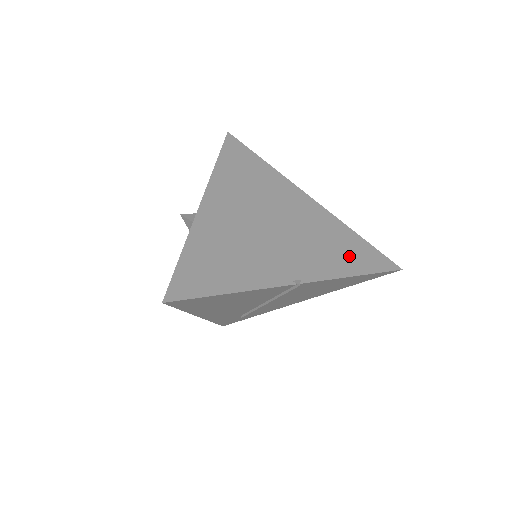
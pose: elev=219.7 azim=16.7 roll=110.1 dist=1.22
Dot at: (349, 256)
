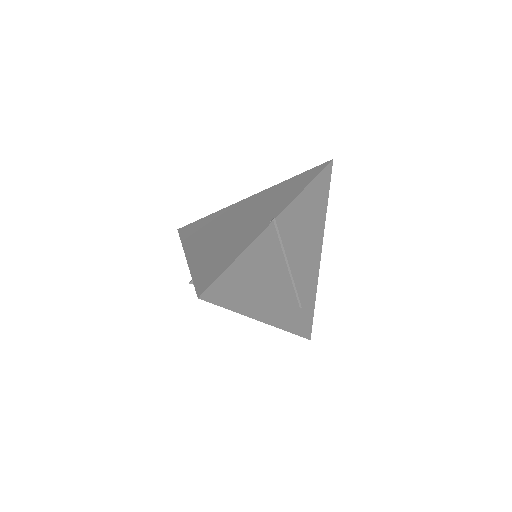
Dot at: (294, 186)
